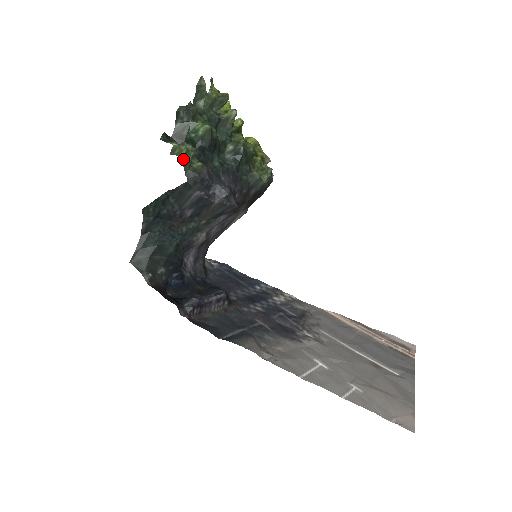
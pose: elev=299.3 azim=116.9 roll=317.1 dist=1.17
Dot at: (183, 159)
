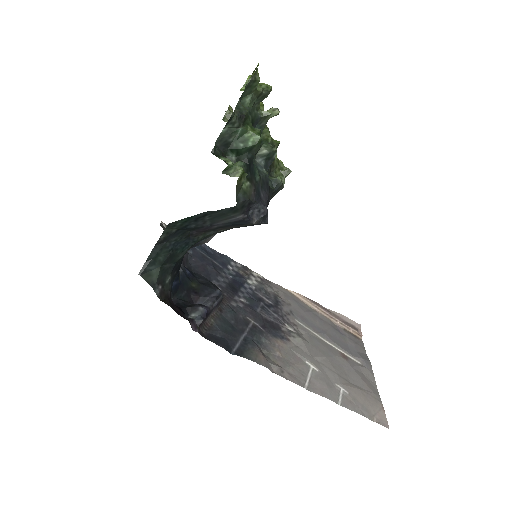
Dot at: (237, 182)
